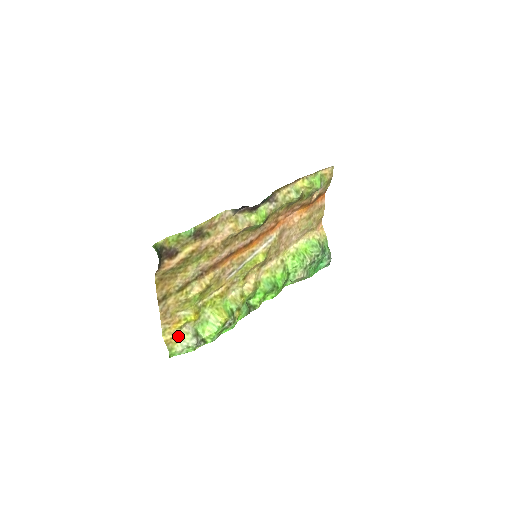
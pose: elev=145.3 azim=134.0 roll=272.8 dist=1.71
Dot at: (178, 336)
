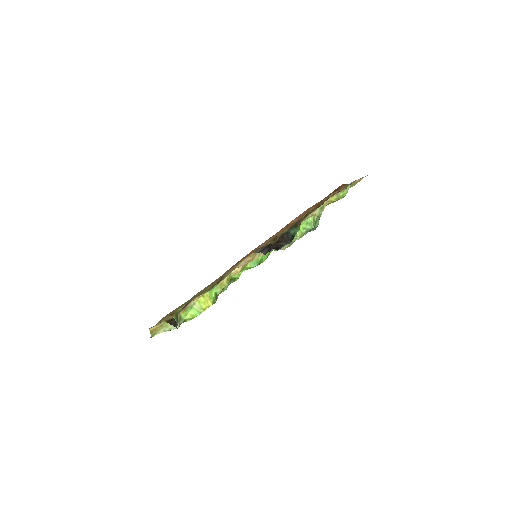
Dot at: (163, 325)
